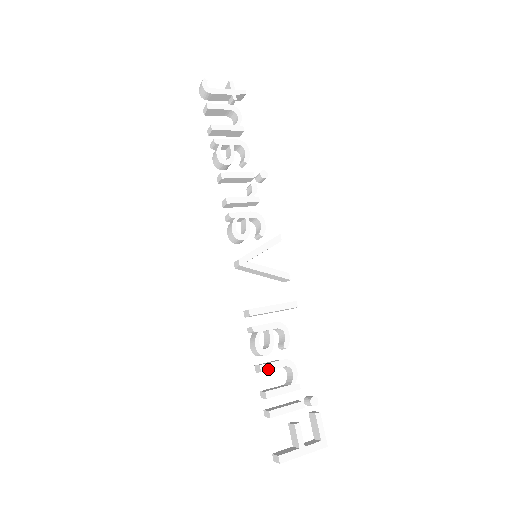
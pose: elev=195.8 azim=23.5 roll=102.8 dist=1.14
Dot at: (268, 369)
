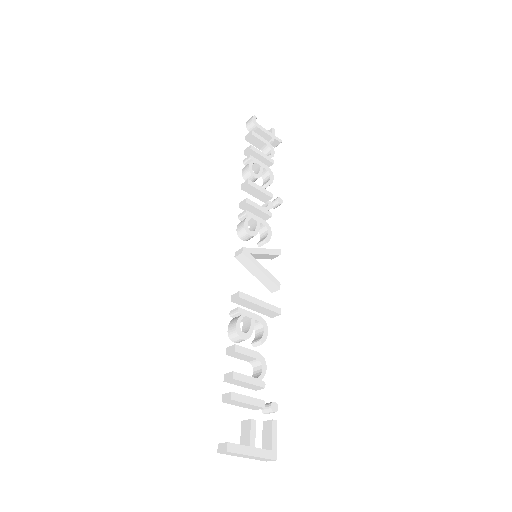
Dot at: (241, 352)
